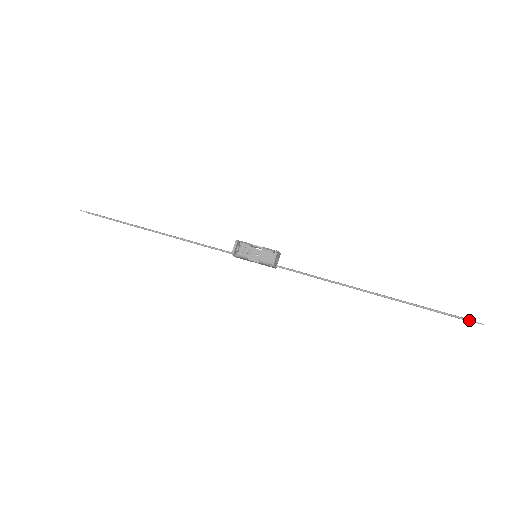
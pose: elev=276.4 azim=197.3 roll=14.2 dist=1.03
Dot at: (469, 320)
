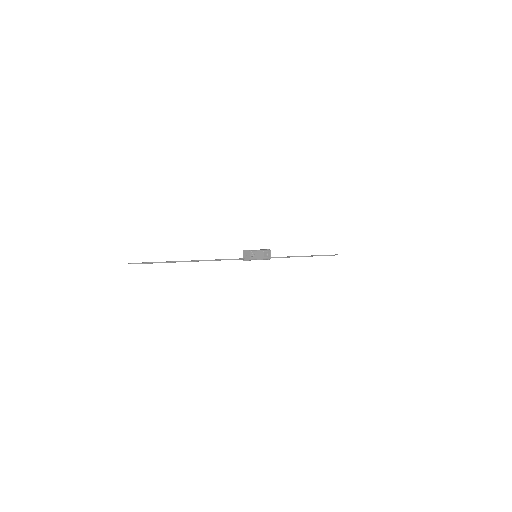
Dot at: occluded
